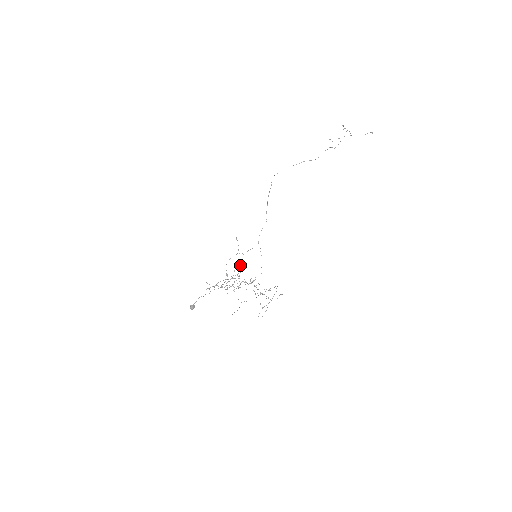
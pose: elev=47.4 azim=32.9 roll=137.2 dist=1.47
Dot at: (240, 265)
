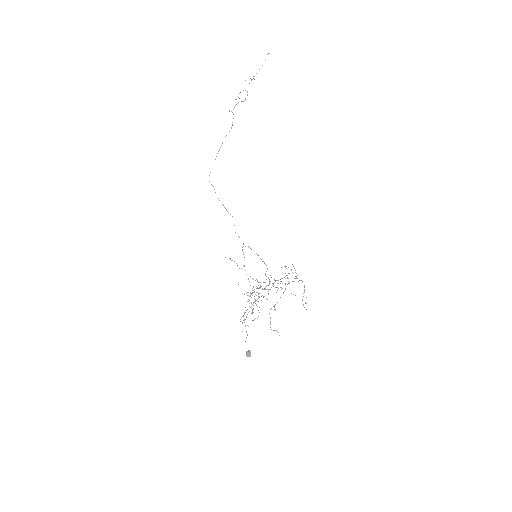
Dot at: occluded
